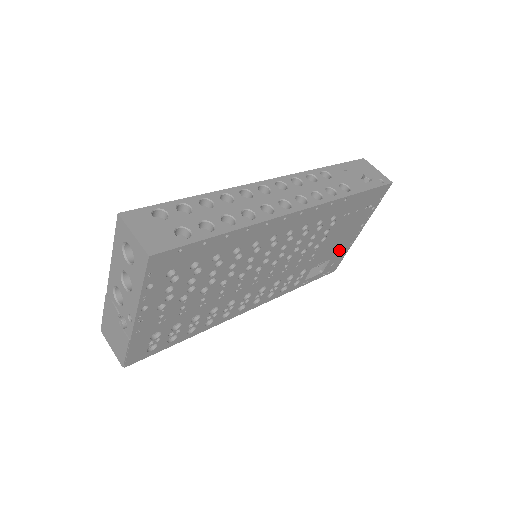
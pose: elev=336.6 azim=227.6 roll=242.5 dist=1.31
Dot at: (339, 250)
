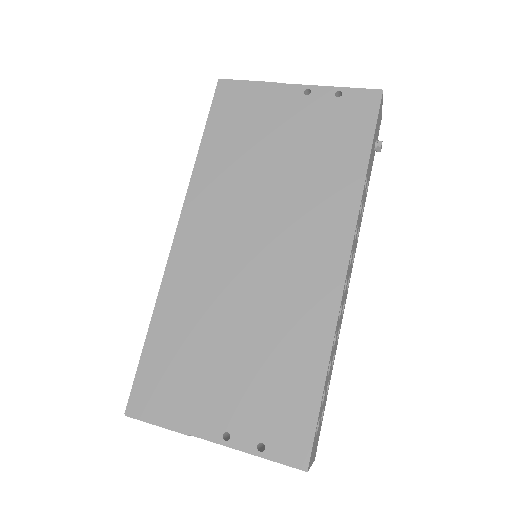
Dot at: occluded
